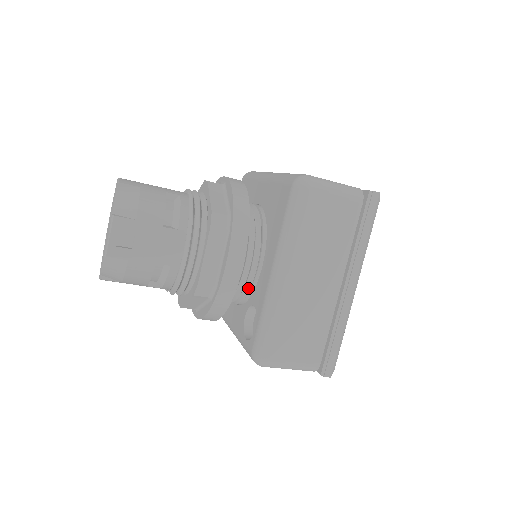
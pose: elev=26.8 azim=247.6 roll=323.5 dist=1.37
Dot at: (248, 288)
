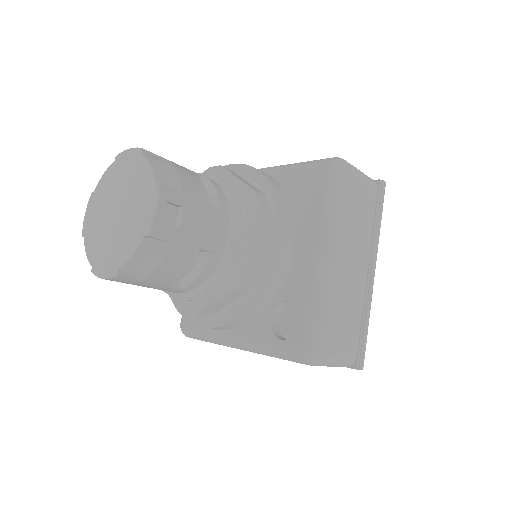
Dot at: occluded
